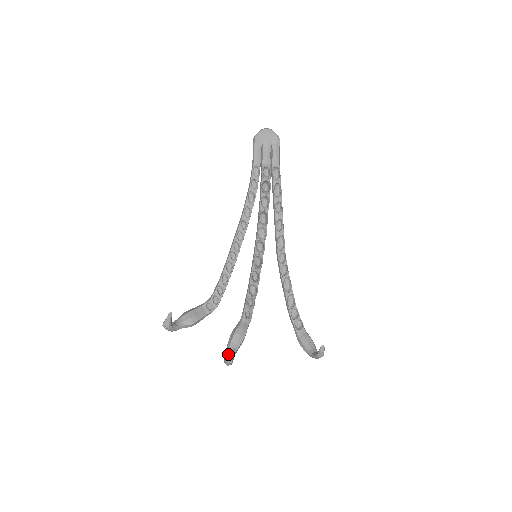
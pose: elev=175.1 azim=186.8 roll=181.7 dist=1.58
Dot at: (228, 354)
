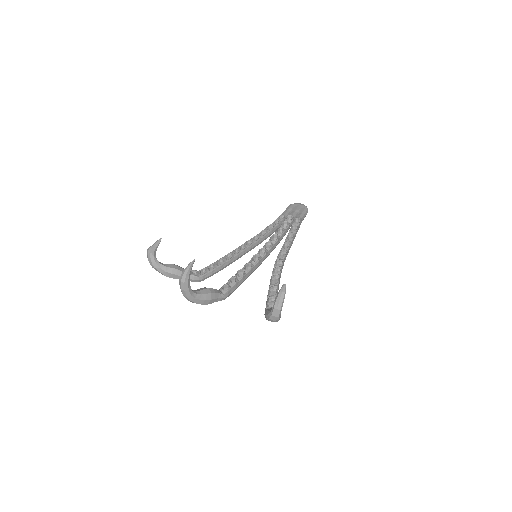
Dot at: occluded
